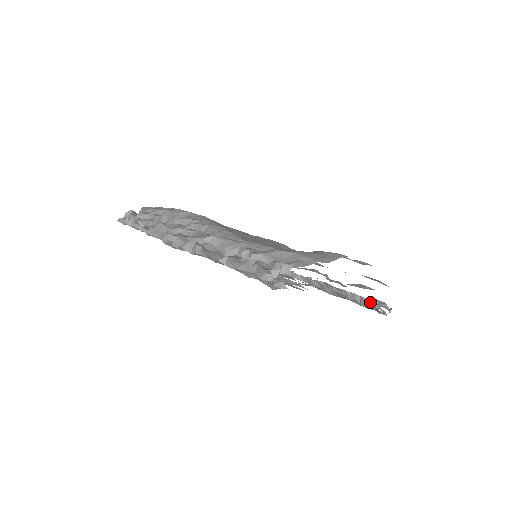
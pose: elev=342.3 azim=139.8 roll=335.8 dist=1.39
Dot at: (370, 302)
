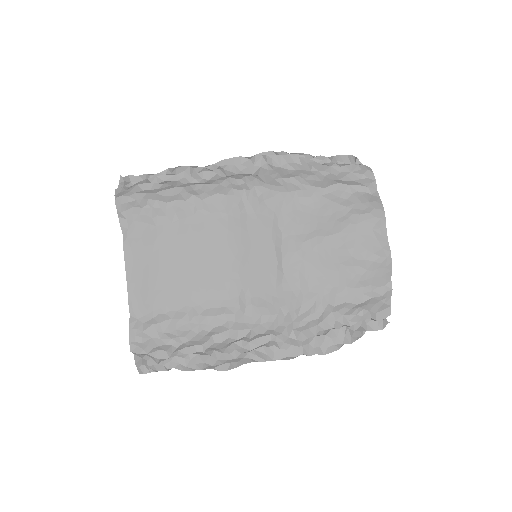
Dot at: occluded
